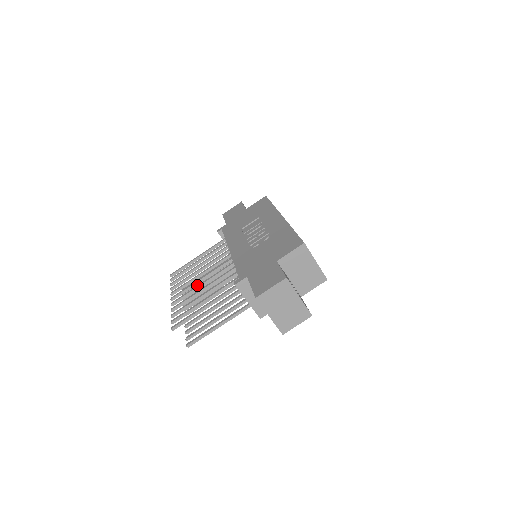
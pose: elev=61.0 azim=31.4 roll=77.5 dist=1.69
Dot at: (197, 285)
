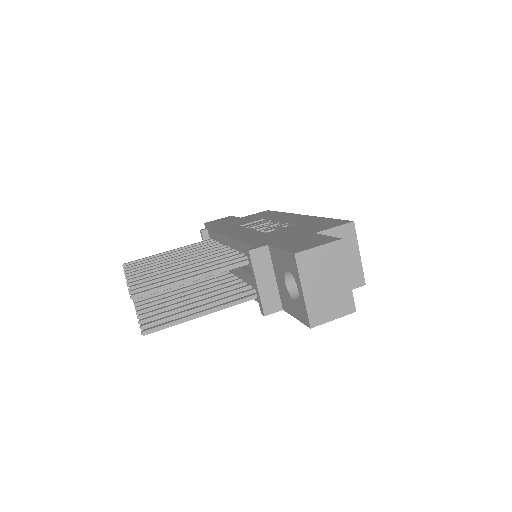
Dot at: occluded
